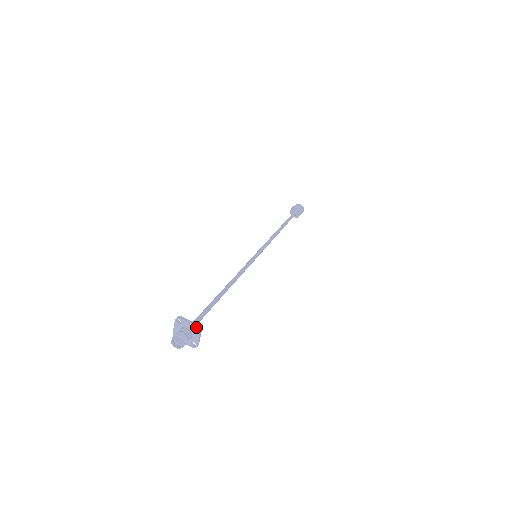
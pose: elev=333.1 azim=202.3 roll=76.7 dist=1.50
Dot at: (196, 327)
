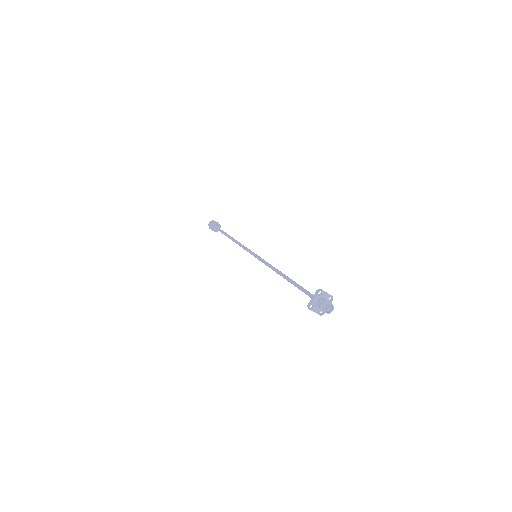
Dot at: (332, 297)
